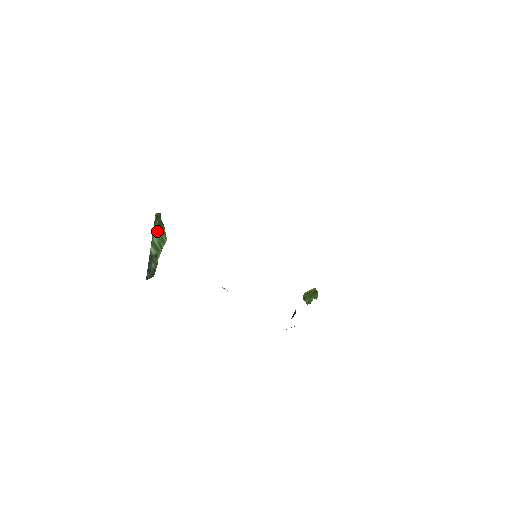
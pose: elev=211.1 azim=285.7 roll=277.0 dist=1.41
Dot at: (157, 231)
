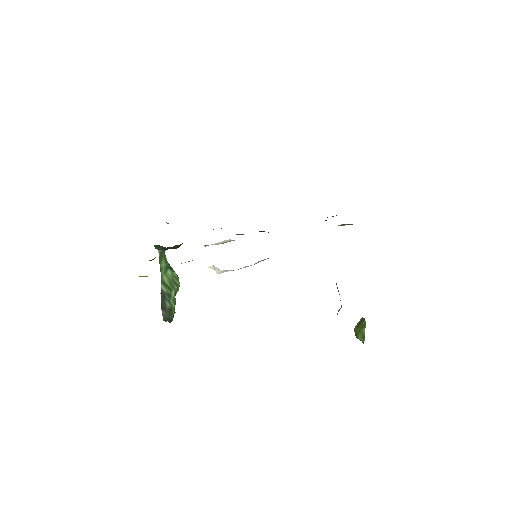
Dot at: (167, 274)
